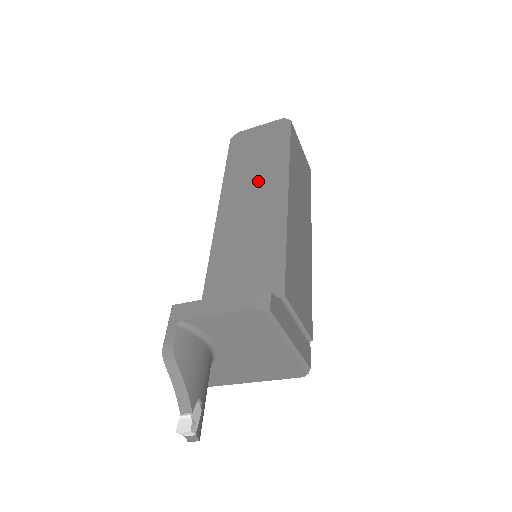
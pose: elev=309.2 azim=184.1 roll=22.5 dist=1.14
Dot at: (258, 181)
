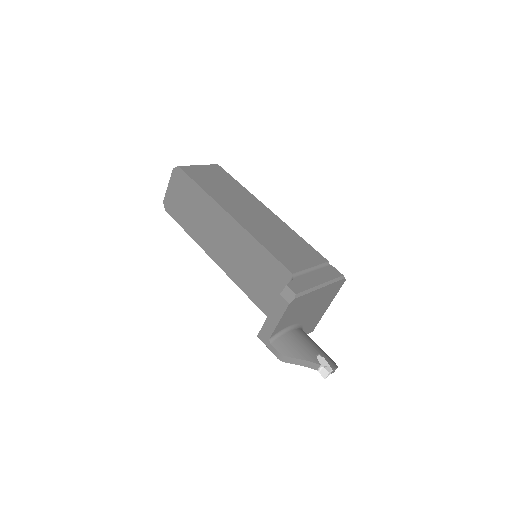
Dot at: (209, 223)
